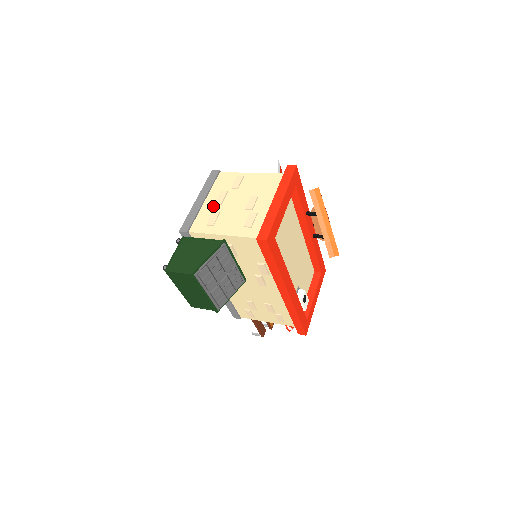
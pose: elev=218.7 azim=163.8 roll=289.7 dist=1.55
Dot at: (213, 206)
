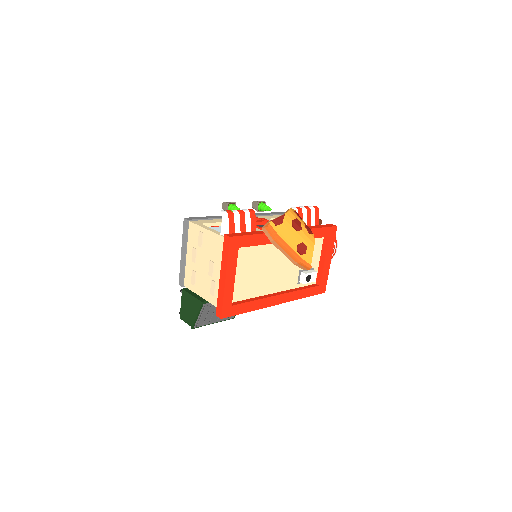
Dot at: (191, 263)
